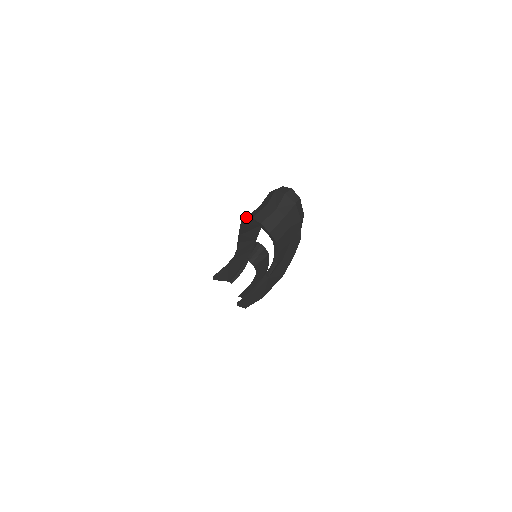
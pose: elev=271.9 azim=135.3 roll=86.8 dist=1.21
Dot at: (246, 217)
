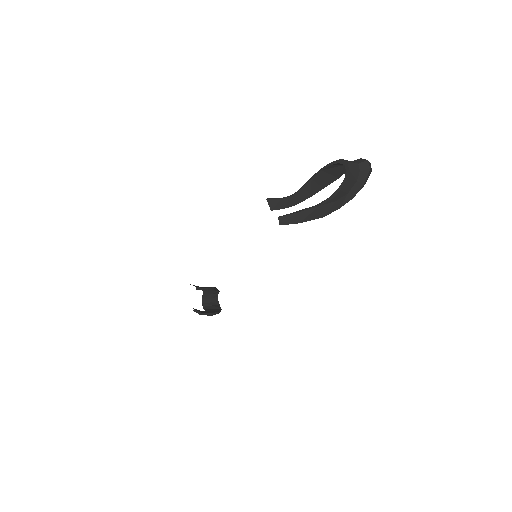
Dot at: (332, 162)
